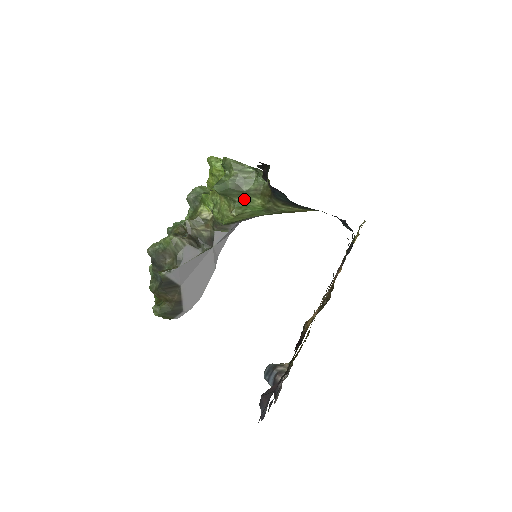
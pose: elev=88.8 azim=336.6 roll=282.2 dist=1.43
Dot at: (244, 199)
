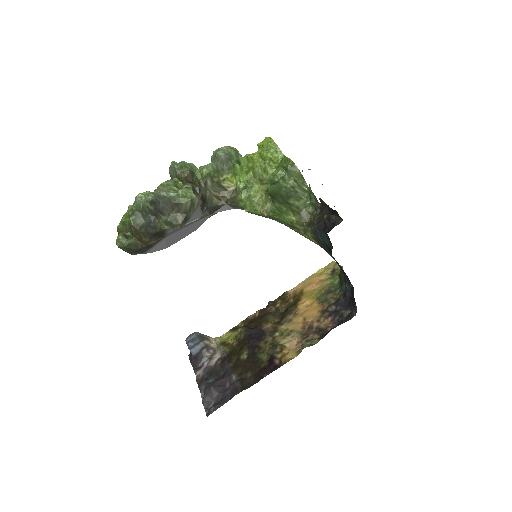
Dot at: (283, 208)
